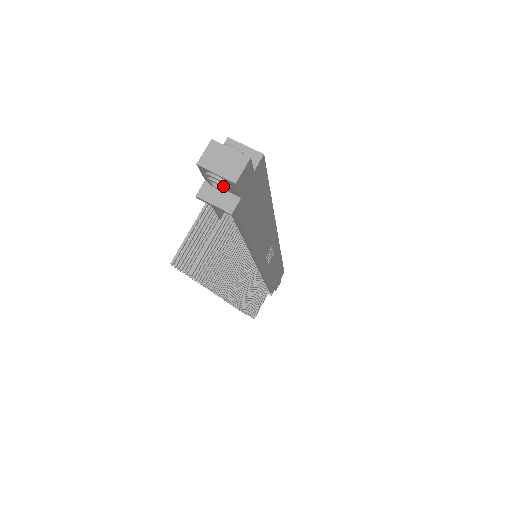
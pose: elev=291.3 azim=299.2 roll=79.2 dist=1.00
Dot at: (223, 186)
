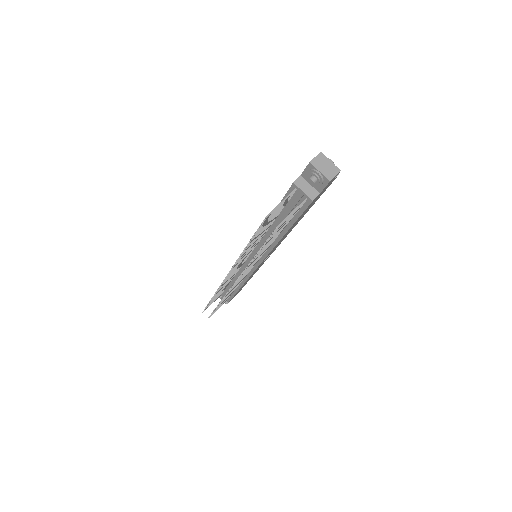
Dot at: (320, 181)
